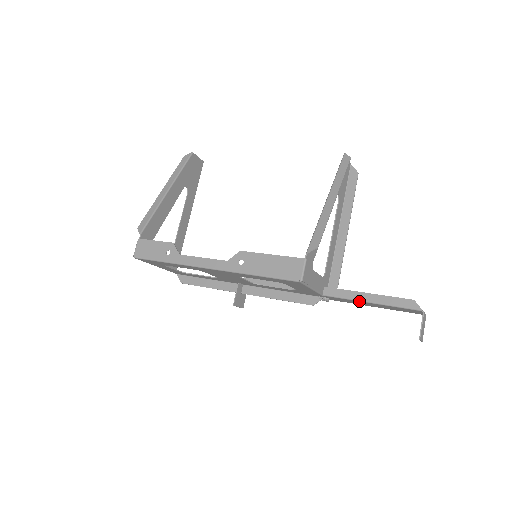
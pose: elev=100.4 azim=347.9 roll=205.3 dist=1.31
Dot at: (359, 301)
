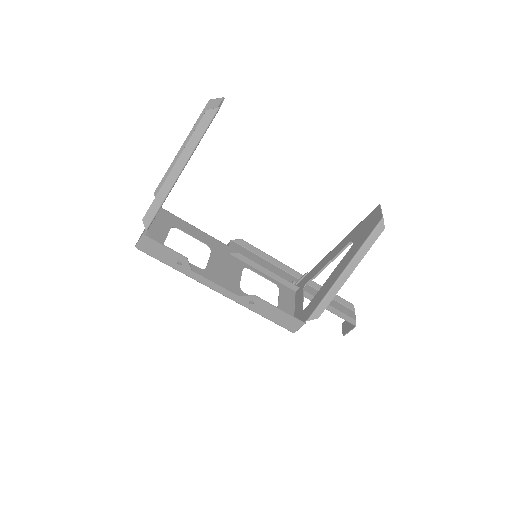
Dot at: occluded
